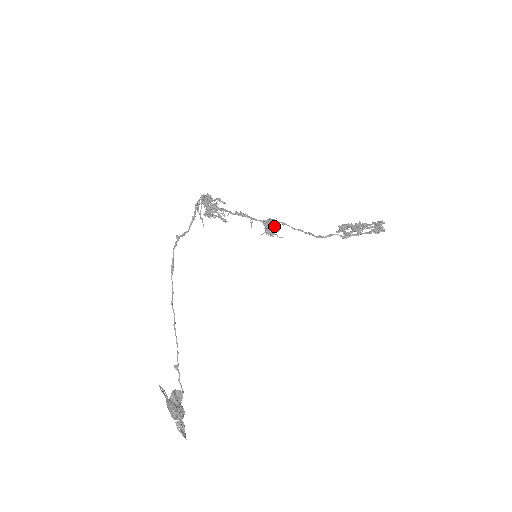
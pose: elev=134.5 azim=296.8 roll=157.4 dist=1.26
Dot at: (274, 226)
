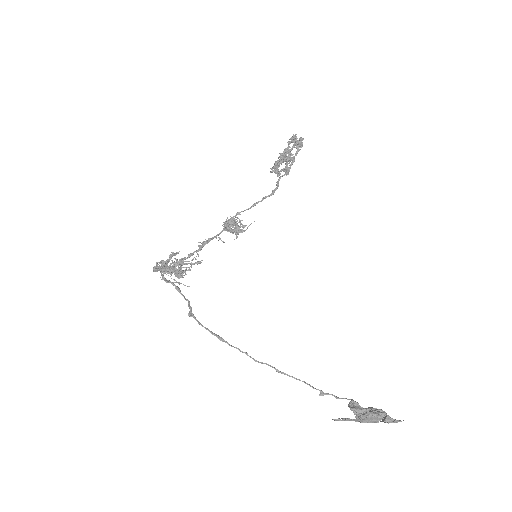
Dot at: (232, 225)
